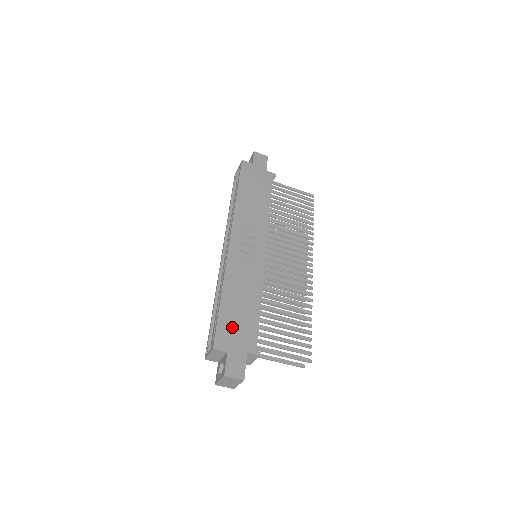
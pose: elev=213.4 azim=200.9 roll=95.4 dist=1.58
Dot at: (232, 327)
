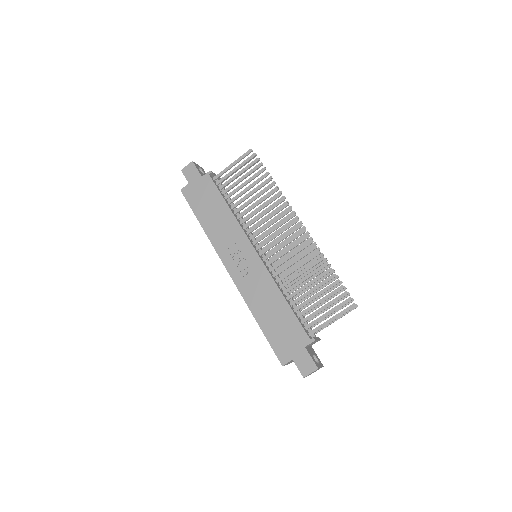
Dot at: (281, 338)
